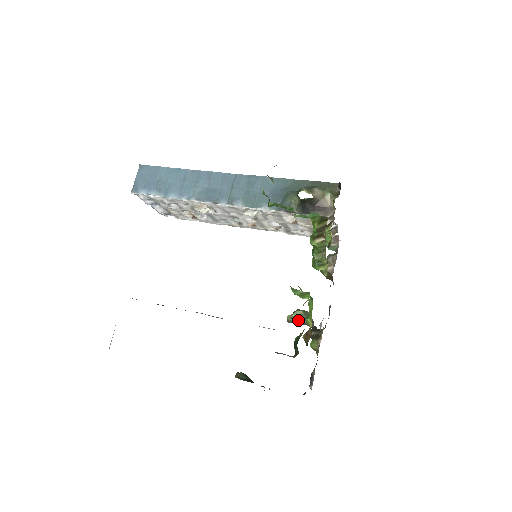
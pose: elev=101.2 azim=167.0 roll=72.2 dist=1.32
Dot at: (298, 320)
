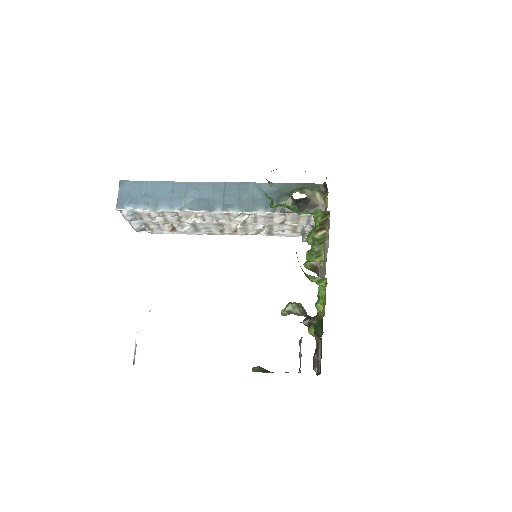
Dot at: (292, 312)
